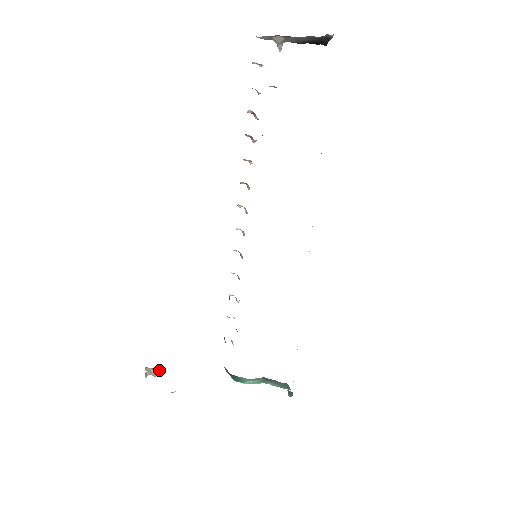
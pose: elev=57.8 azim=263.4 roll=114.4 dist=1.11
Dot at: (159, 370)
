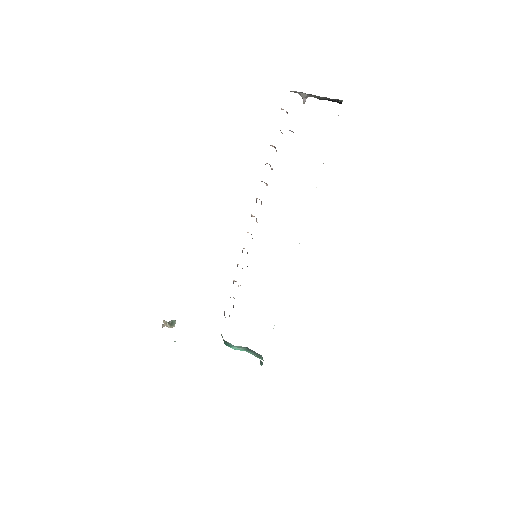
Dot at: (173, 324)
